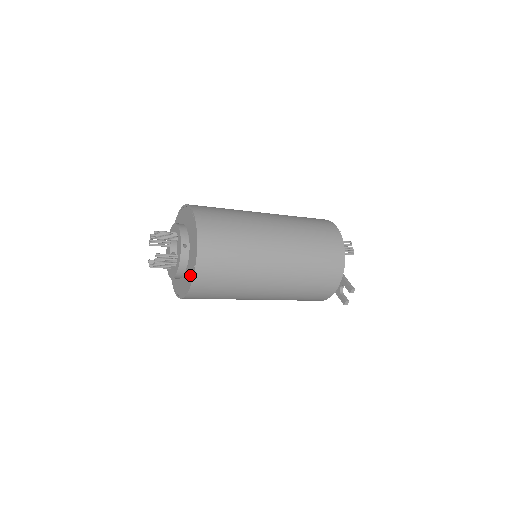
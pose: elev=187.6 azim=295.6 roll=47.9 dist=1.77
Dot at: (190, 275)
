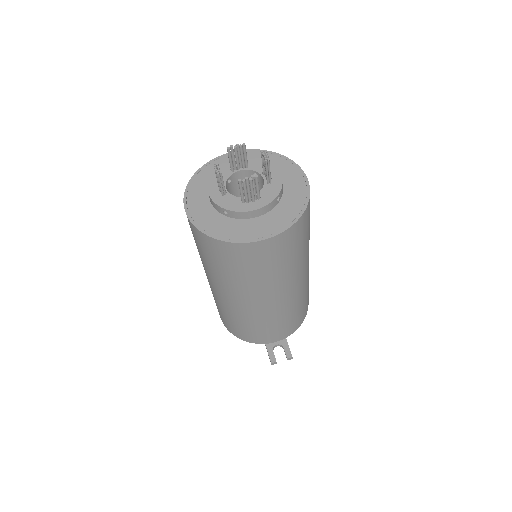
Dot at: (260, 231)
